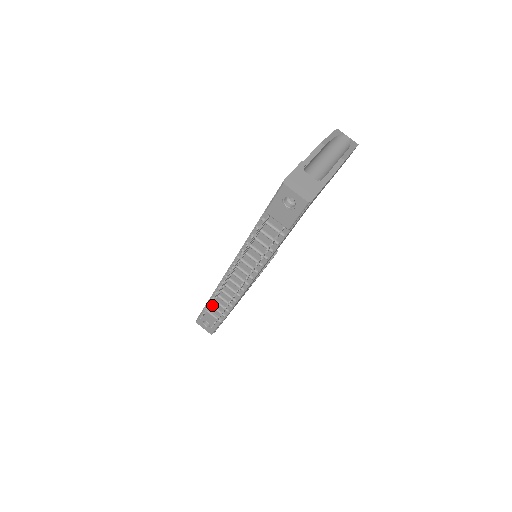
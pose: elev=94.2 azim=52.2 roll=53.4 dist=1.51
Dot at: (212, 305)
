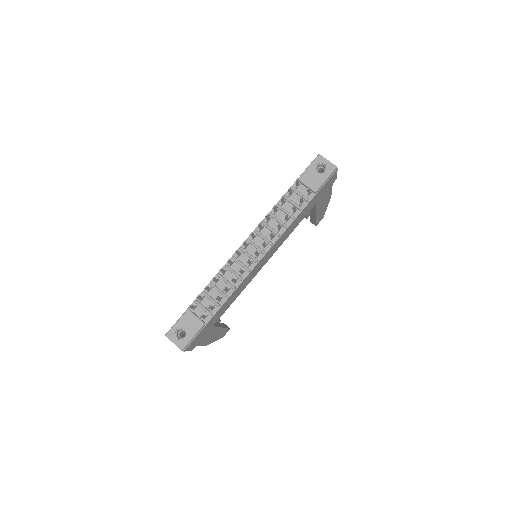
Dot at: (200, 302)
